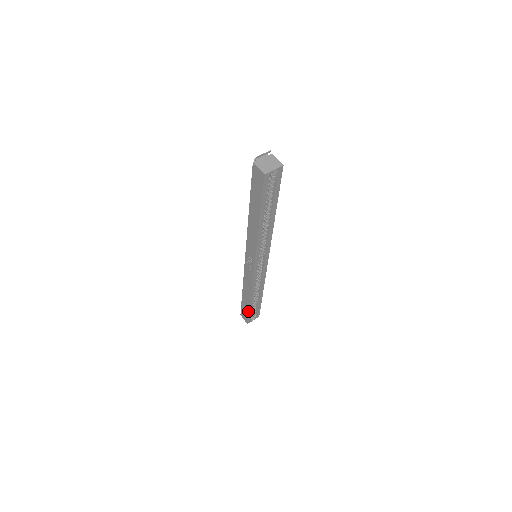
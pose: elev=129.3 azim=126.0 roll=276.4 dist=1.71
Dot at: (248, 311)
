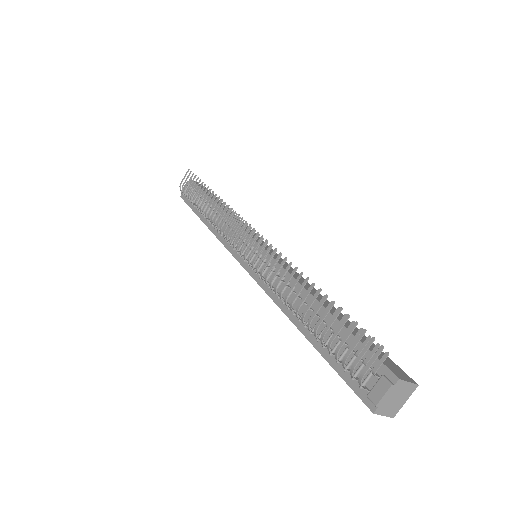
Dot at: occluded
